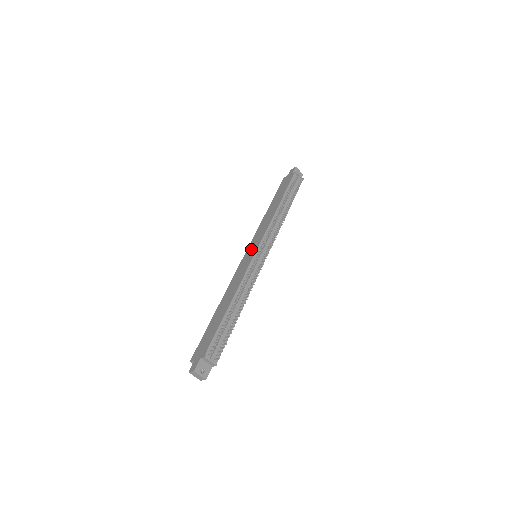
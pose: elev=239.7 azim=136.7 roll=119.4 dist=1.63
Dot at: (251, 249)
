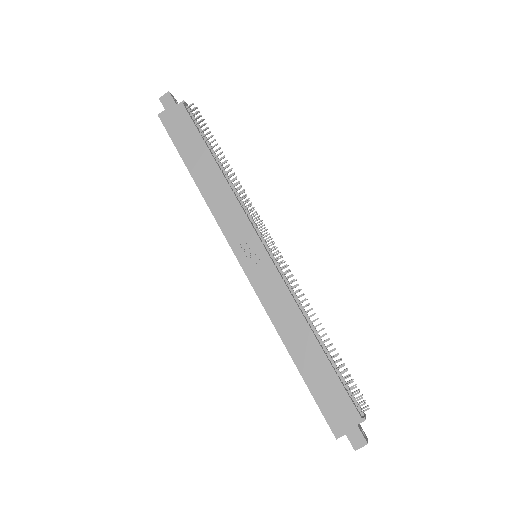
Dot at: (247, 251)
